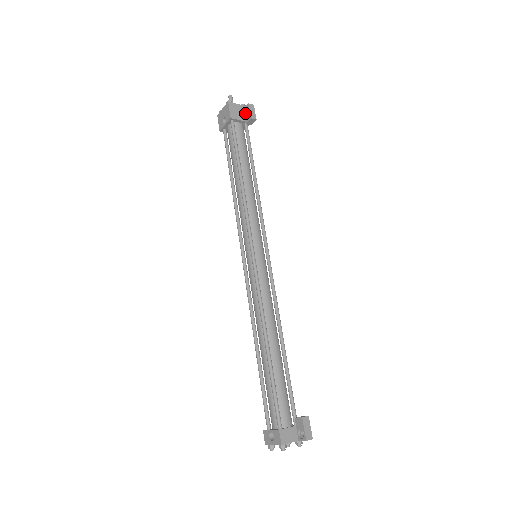
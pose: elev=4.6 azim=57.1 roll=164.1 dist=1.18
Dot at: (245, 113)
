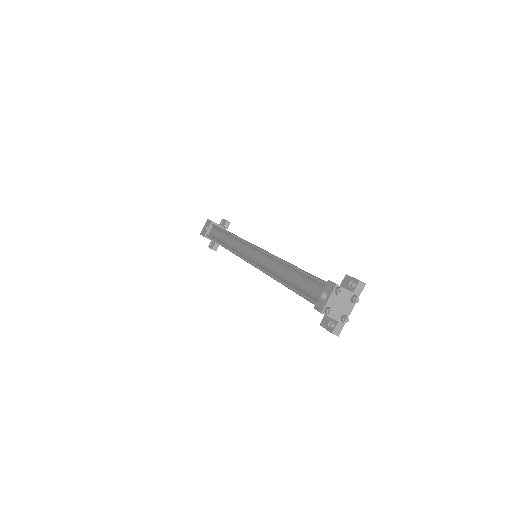
Dot at: (221, 225)
